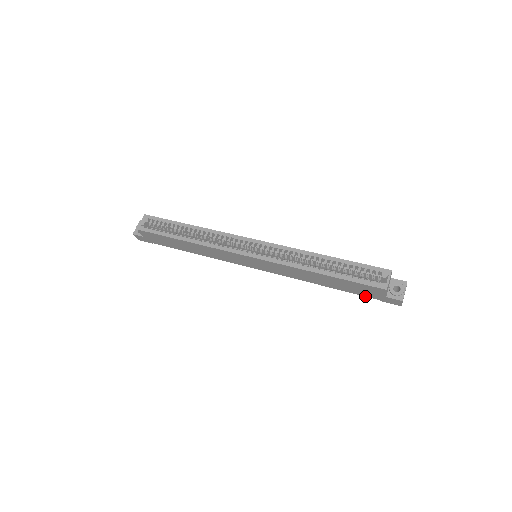
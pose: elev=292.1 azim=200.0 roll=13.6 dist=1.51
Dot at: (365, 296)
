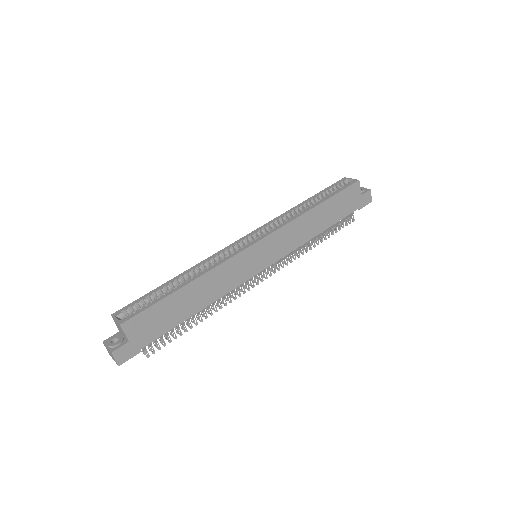
Dot at: occluded
